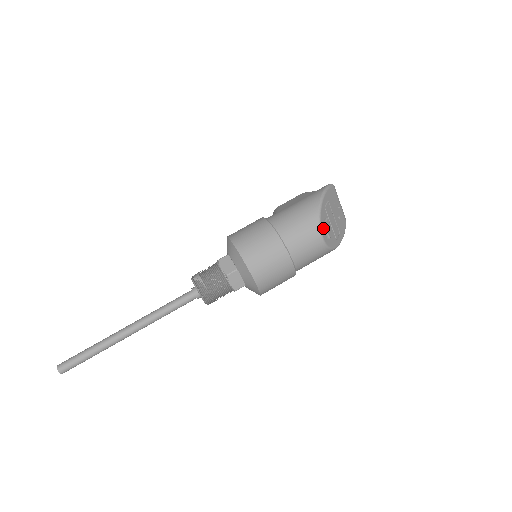
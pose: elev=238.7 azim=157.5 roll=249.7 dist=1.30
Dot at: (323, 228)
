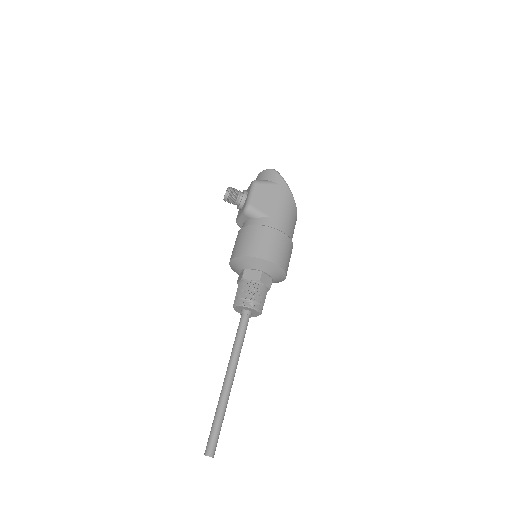
Dot at: occluded
